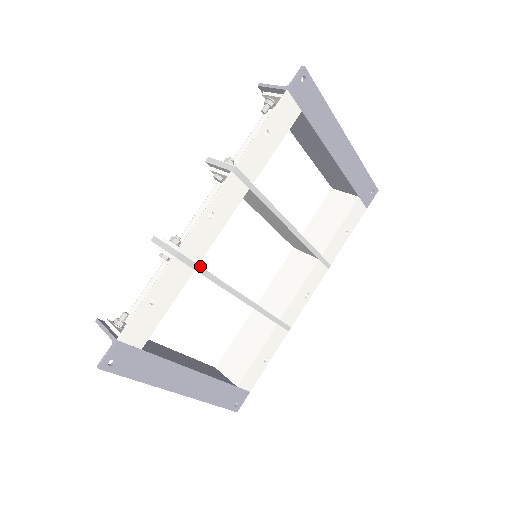
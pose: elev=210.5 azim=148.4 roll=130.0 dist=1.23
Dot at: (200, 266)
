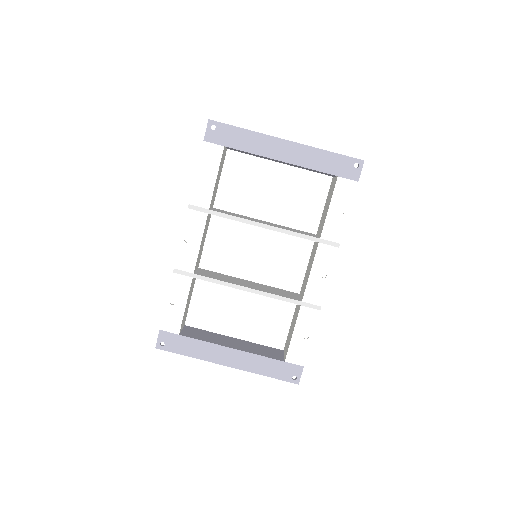
Dot at: (196, 274)
